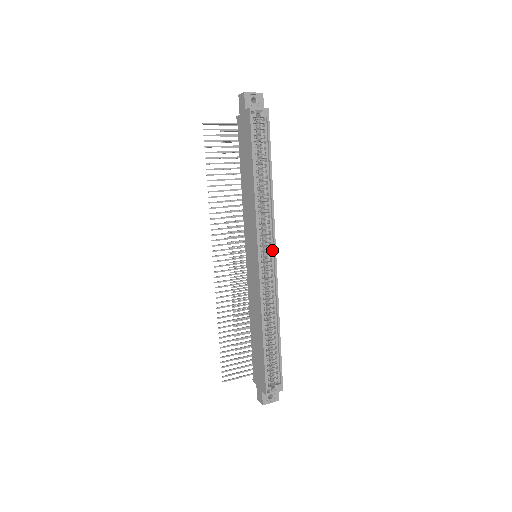
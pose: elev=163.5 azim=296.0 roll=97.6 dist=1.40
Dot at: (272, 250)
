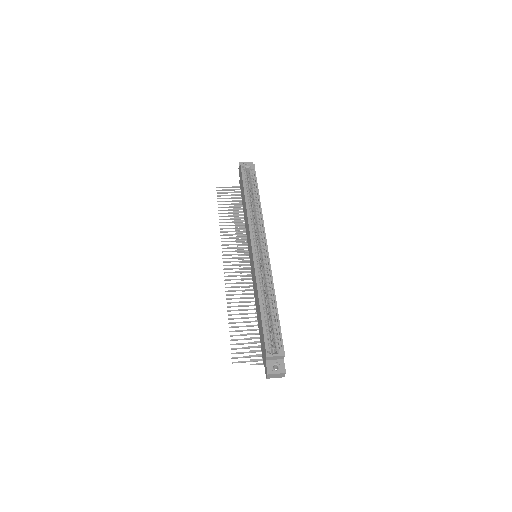
Dot at: (264, 243)
